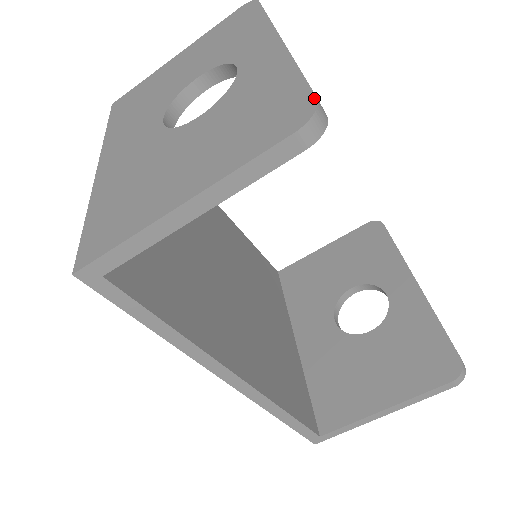
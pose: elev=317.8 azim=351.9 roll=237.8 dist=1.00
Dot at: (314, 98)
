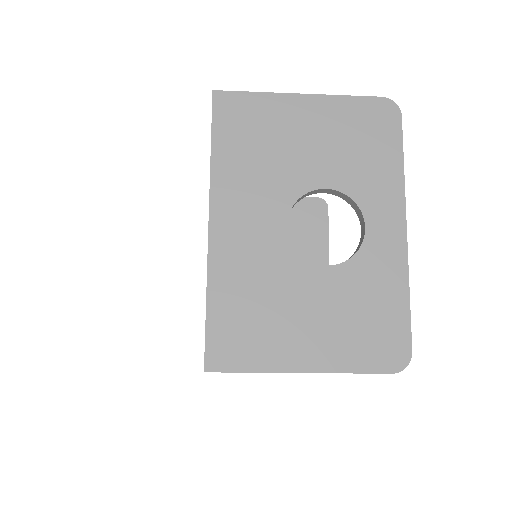
Dot at: (411, 350)
